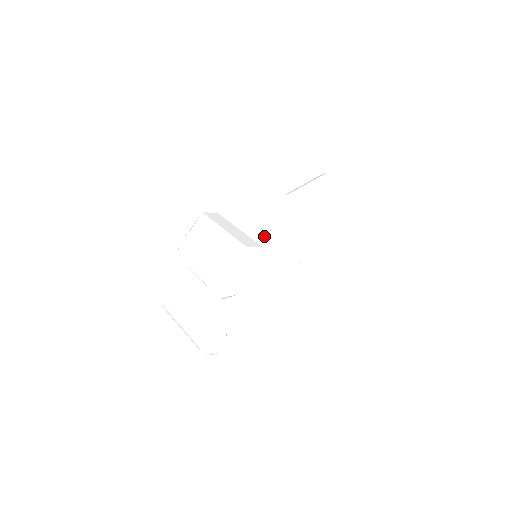
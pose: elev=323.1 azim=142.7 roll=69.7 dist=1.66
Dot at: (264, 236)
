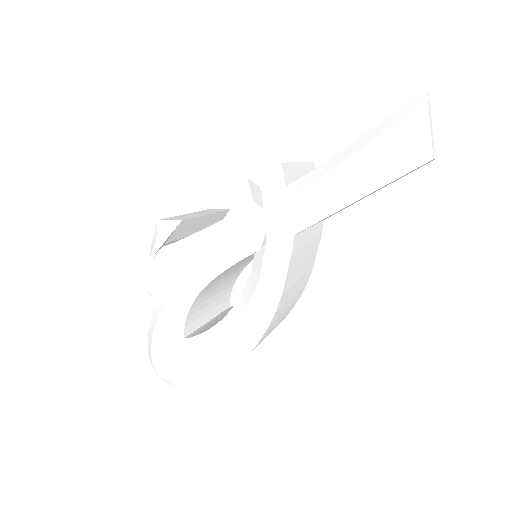
Dot at: occluded
